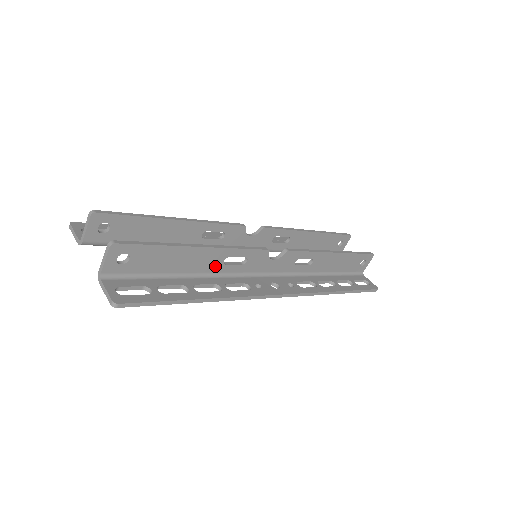
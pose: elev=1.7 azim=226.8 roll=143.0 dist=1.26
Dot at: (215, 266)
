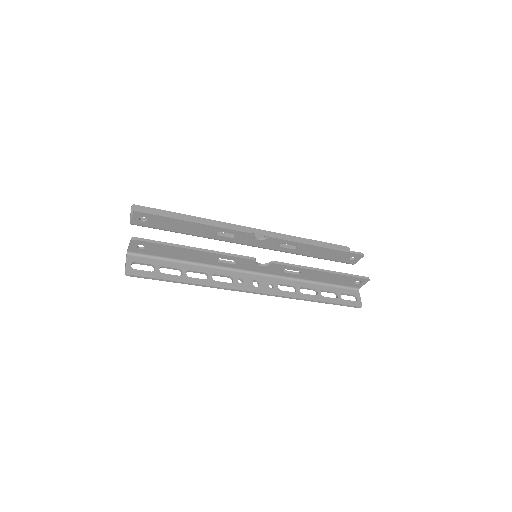
Dot at: (210, 261)
